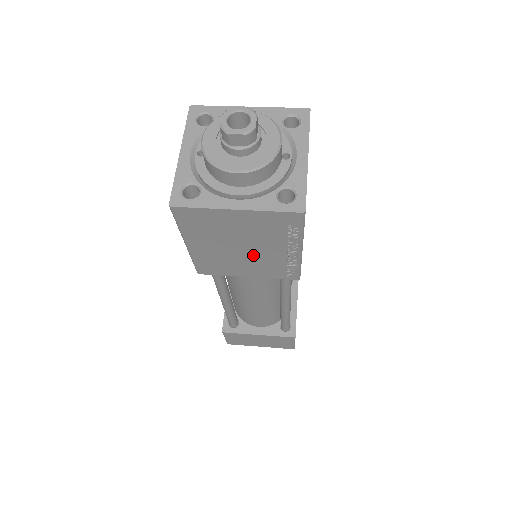
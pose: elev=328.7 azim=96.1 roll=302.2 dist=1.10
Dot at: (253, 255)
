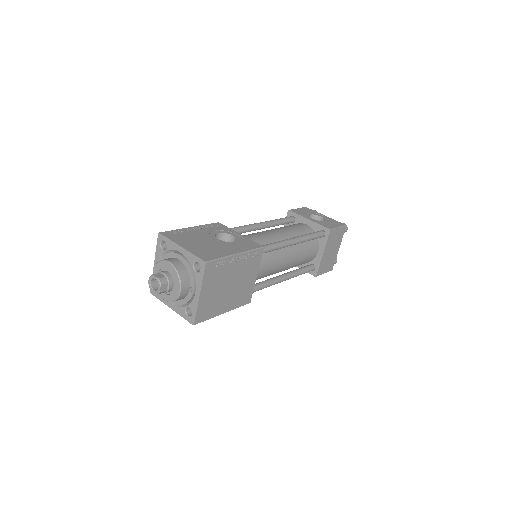
Dot at: occluded
